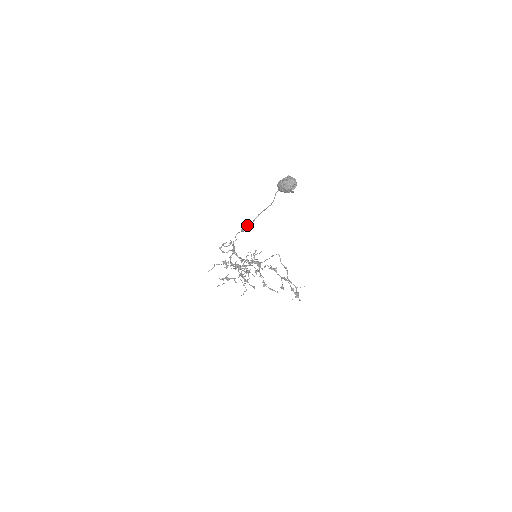
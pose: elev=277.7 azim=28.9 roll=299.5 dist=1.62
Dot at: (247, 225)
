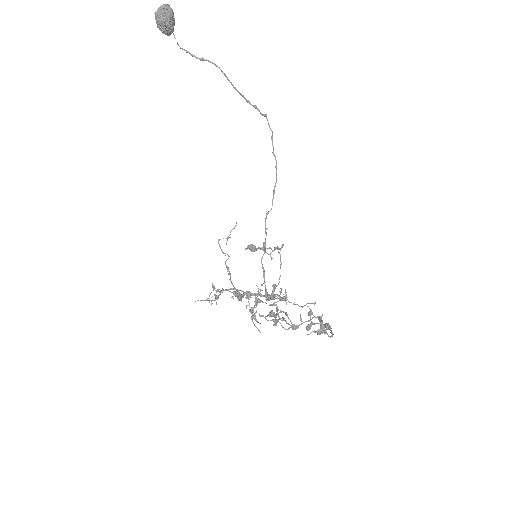
Dot at: (265, 231)
